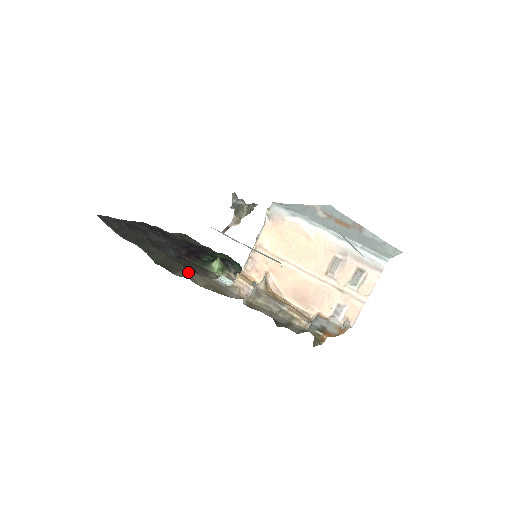
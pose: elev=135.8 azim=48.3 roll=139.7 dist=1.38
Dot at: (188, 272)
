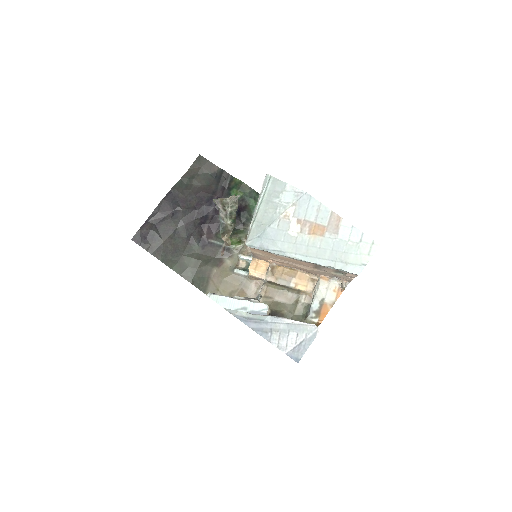
Dot at: (215, 278)
